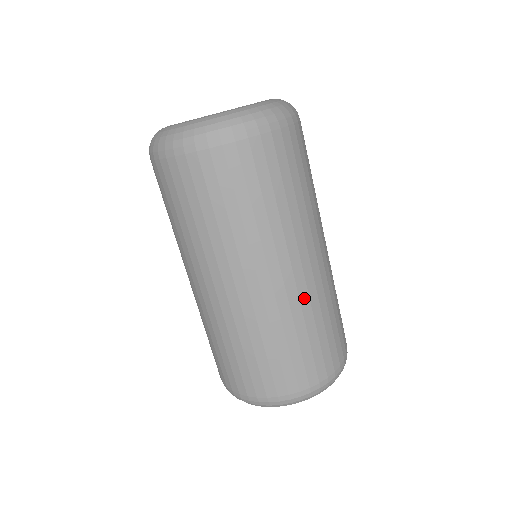
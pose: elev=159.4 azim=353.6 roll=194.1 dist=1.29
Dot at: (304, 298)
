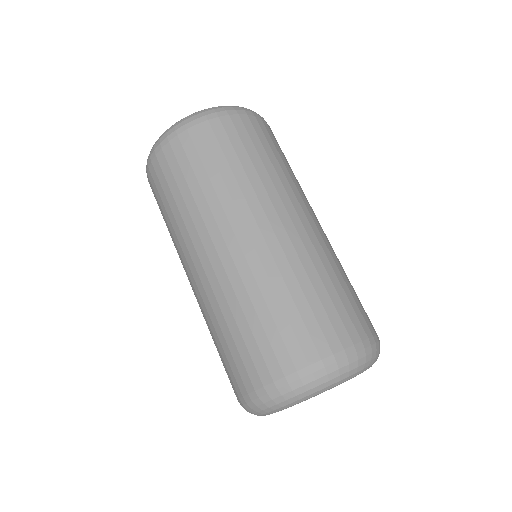
Dot at: (225, 285)
